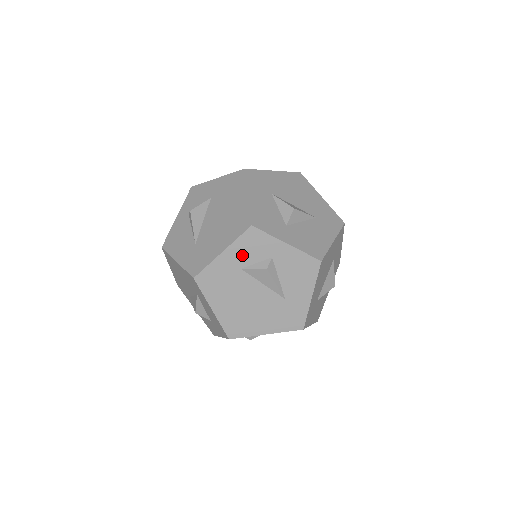
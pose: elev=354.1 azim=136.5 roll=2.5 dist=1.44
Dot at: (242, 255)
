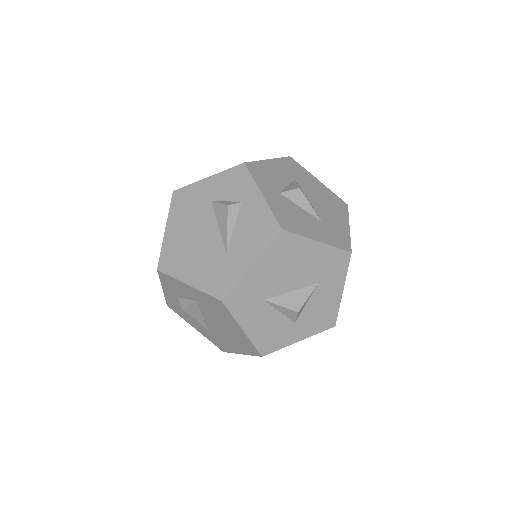
Dot at: (220, 188)
